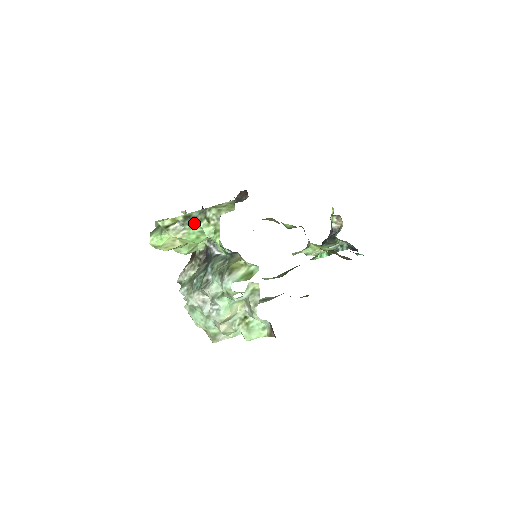
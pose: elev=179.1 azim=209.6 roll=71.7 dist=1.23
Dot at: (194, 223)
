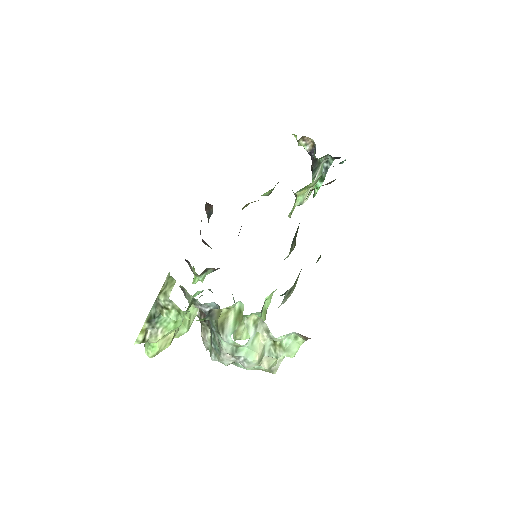
Dot at: (159, 318)
